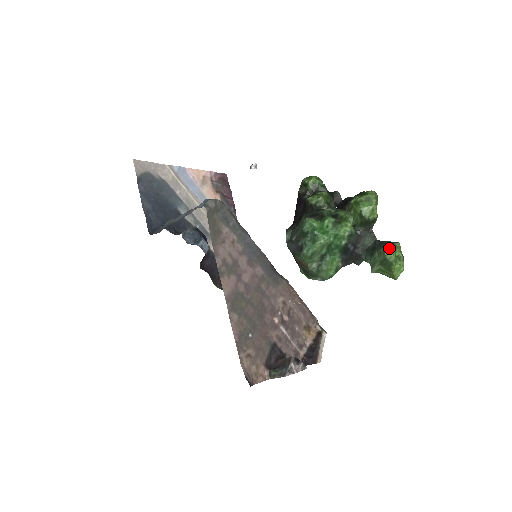
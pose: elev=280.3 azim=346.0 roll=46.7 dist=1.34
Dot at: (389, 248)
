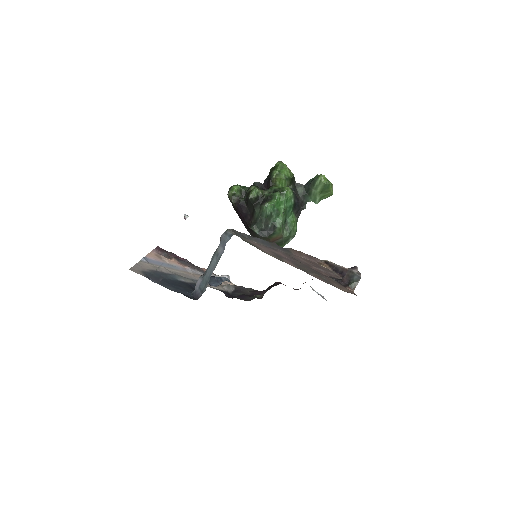
Dot at: (322, 178)
